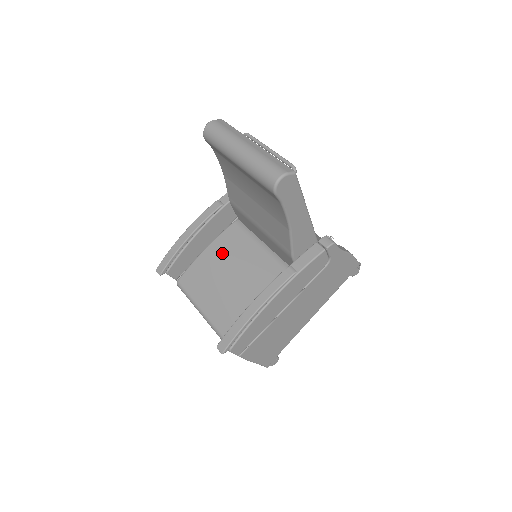
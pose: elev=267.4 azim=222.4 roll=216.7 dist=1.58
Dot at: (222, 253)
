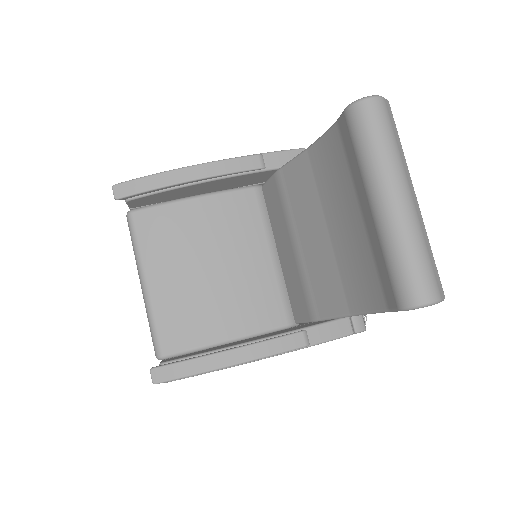
Dot at: (217, 223)
